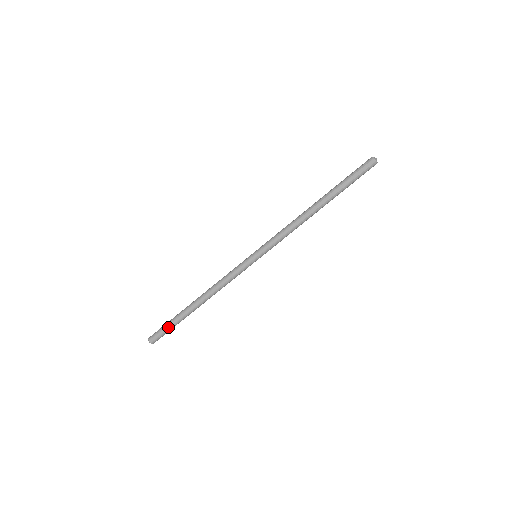
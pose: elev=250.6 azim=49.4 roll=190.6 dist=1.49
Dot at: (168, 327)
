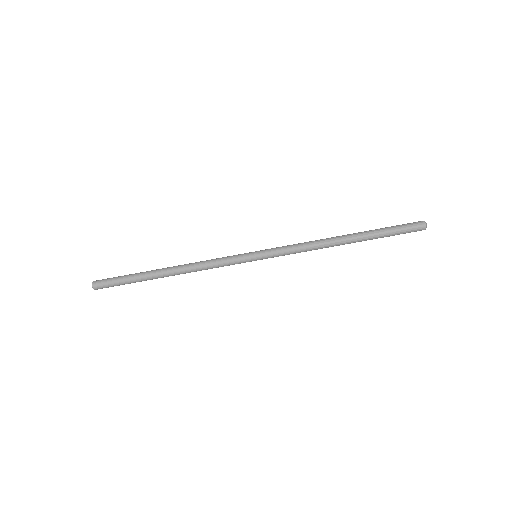
Dot at: (122, 279)
